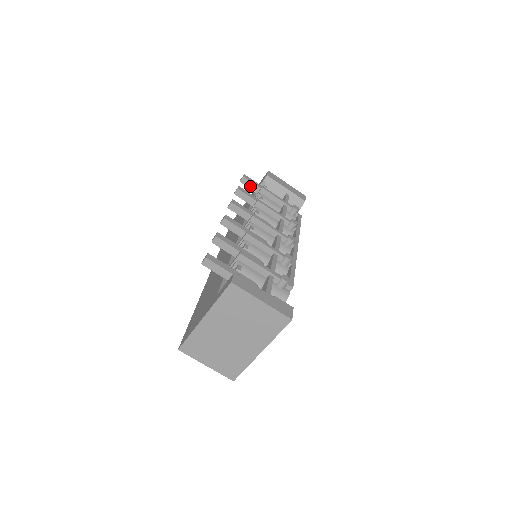
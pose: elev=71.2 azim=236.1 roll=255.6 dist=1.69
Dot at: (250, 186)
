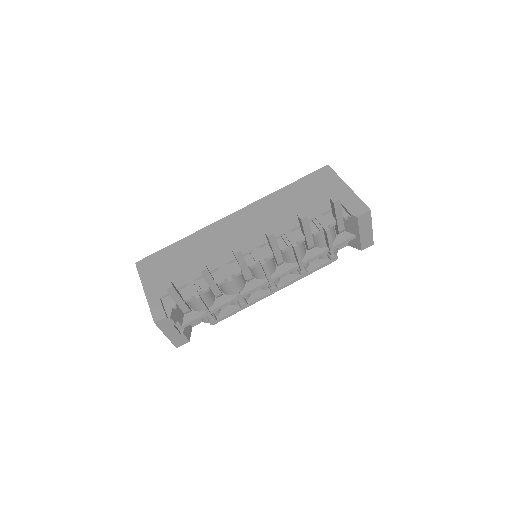
Dot at: (333, 209)
